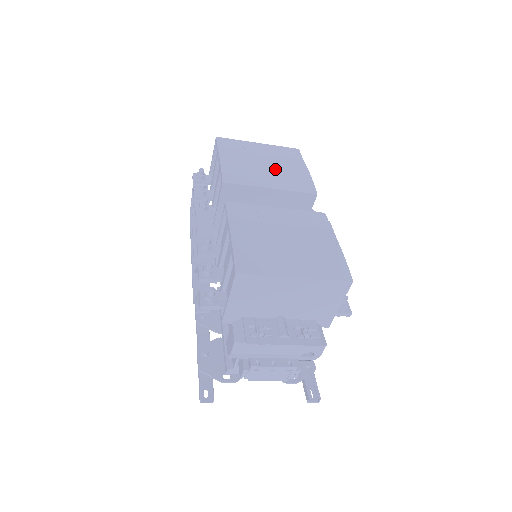
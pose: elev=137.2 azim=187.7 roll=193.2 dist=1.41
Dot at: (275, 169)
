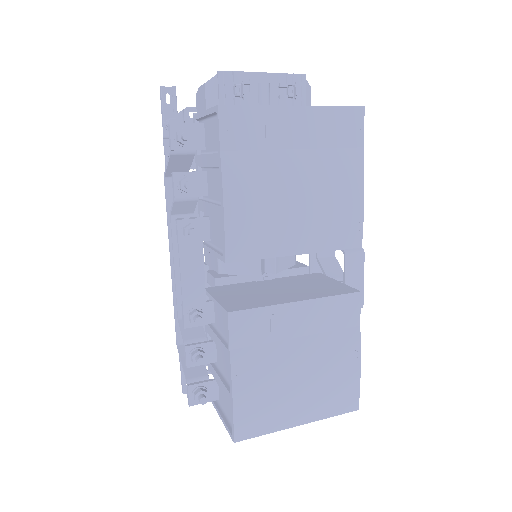
Dot at: (312, 199)
